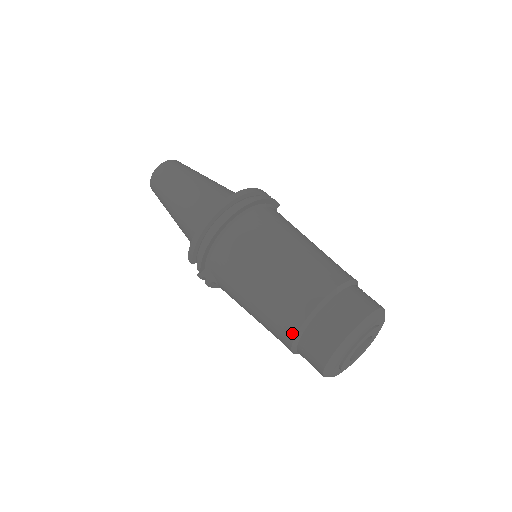
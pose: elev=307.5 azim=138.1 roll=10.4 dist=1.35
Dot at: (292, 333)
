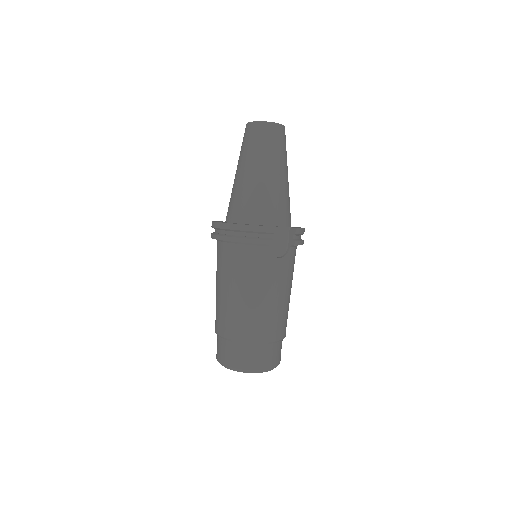
Dot at: occluded
